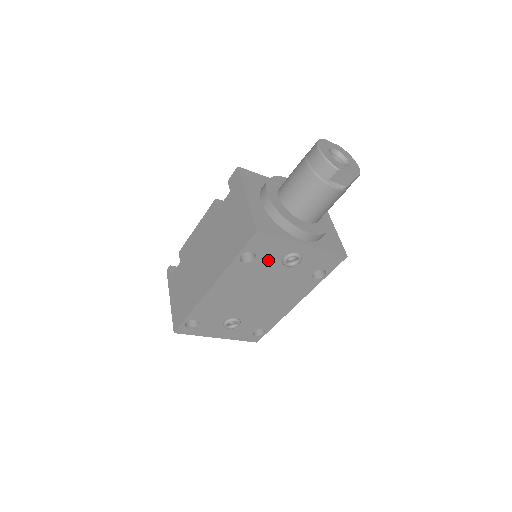
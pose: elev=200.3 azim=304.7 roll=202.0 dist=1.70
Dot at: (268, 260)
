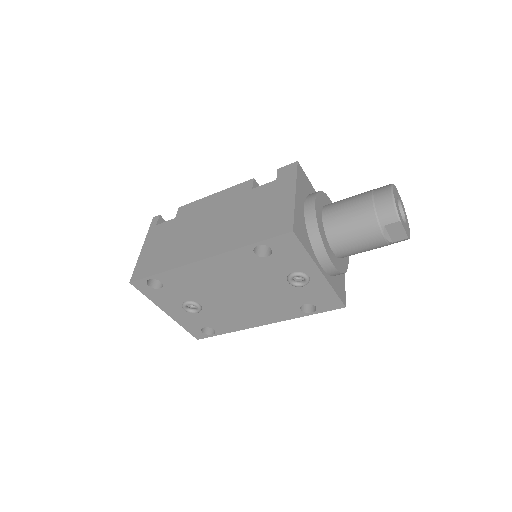
Dot at: (278, 266)
